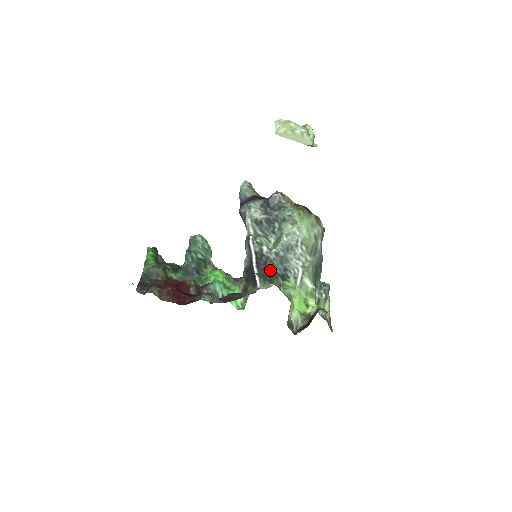
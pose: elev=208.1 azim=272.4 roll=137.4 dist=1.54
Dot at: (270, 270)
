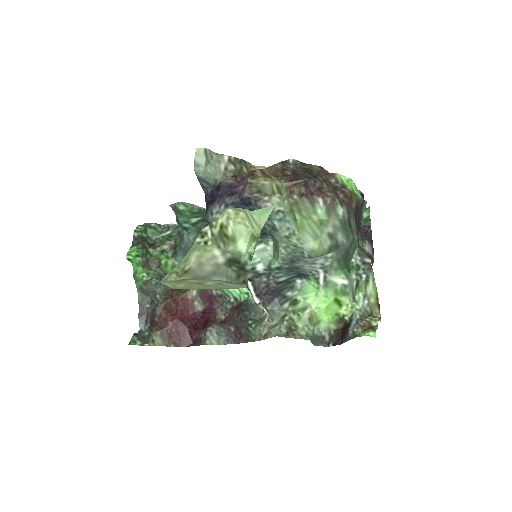
Dot at: (277, 288)
